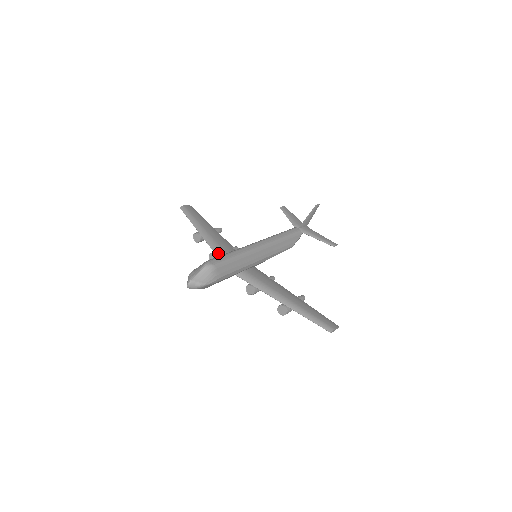
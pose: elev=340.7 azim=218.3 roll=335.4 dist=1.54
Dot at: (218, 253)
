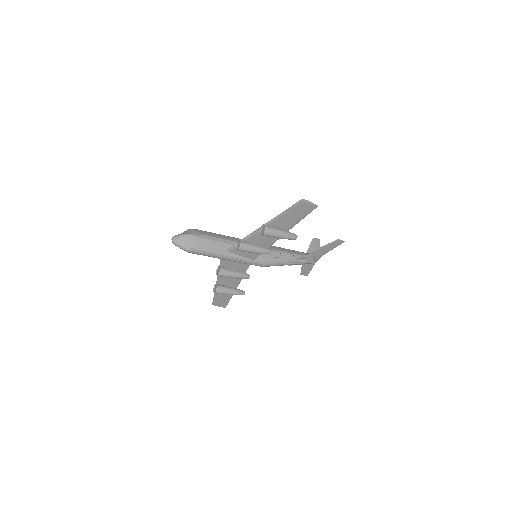
Dot at: (221, 265)
